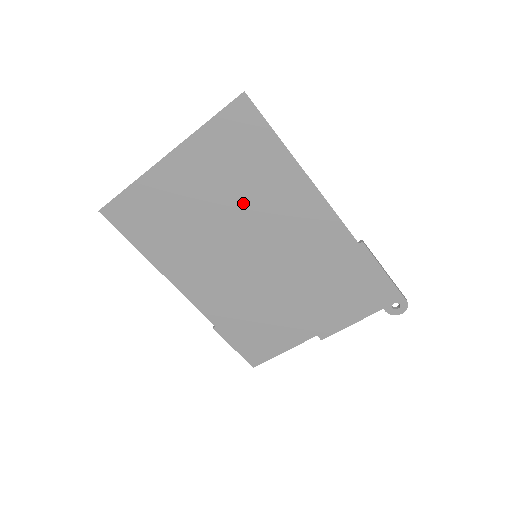
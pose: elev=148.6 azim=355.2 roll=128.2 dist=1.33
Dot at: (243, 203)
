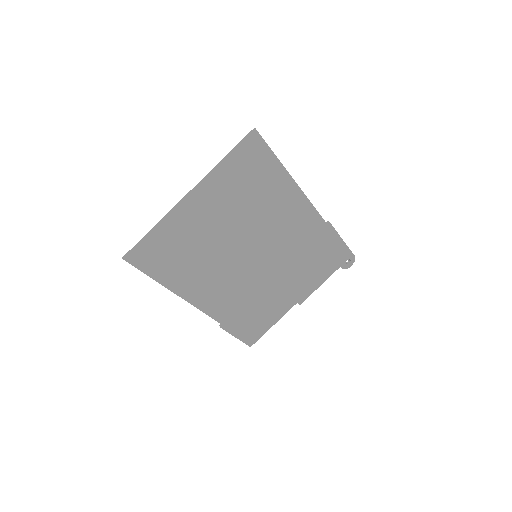
Dot at: (249, 216)
